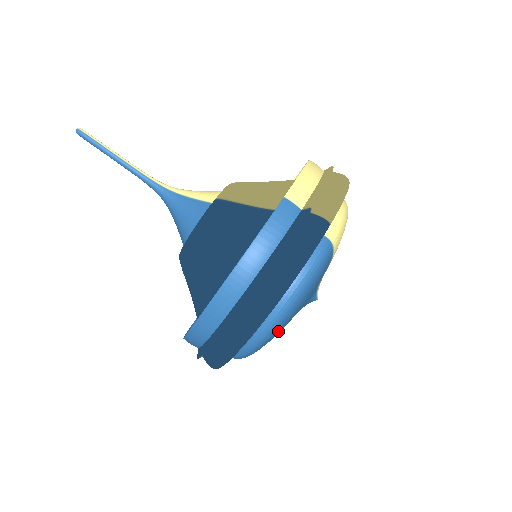
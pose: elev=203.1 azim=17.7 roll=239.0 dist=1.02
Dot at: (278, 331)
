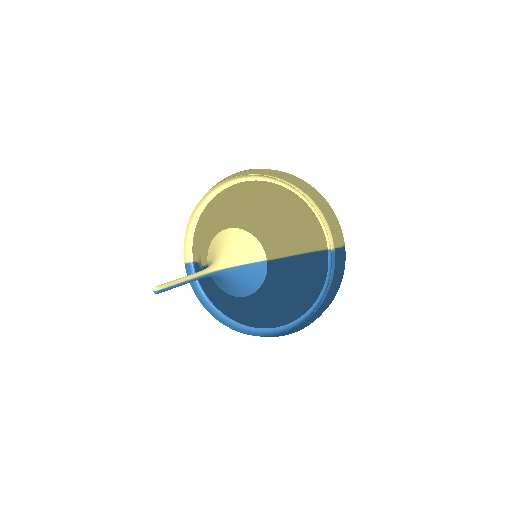
Dot at: occluded
